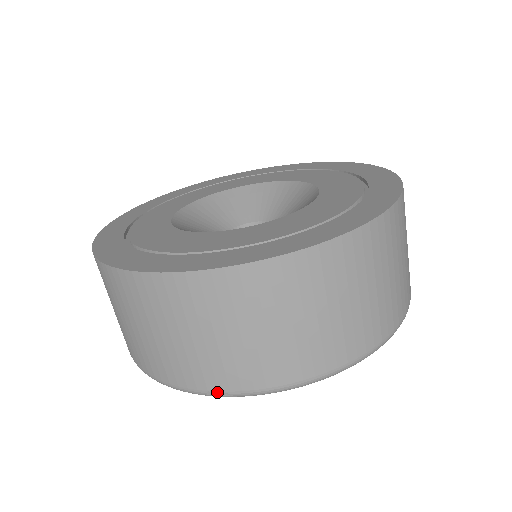
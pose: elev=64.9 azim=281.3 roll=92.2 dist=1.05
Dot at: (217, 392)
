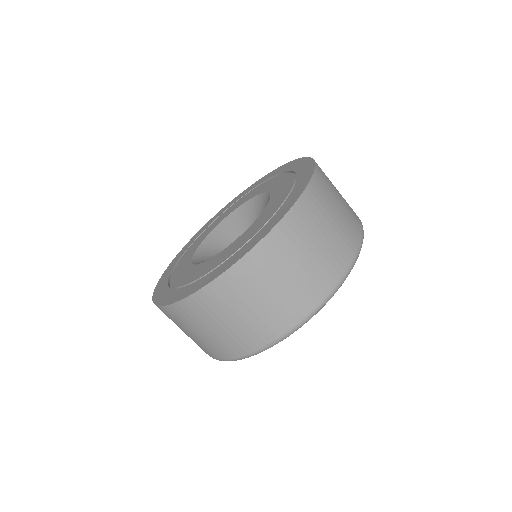
Dot at: (271, 342)
